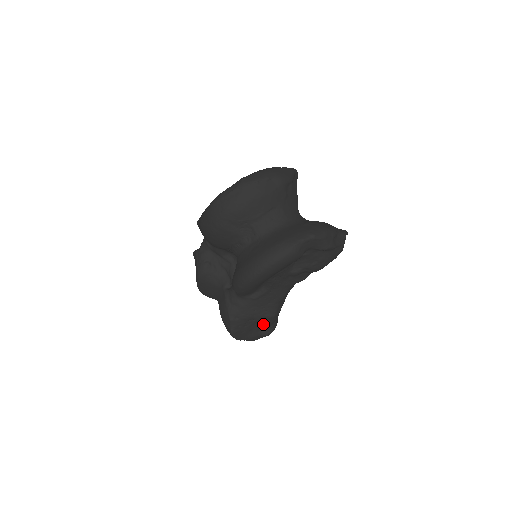
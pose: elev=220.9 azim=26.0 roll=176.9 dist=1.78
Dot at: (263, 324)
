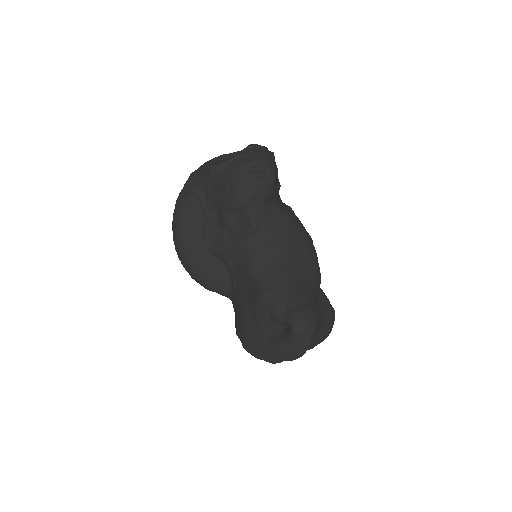
Dot at: (272, 318)
